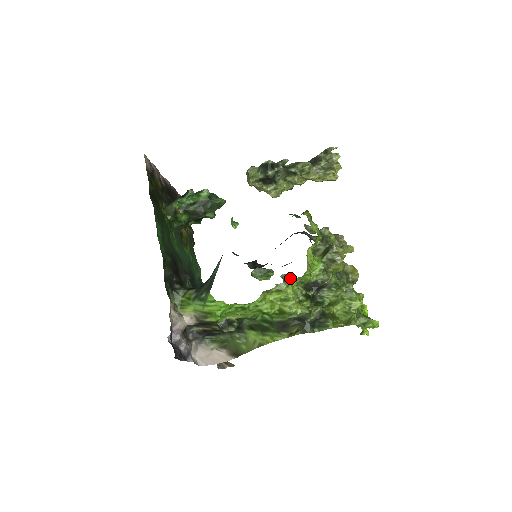
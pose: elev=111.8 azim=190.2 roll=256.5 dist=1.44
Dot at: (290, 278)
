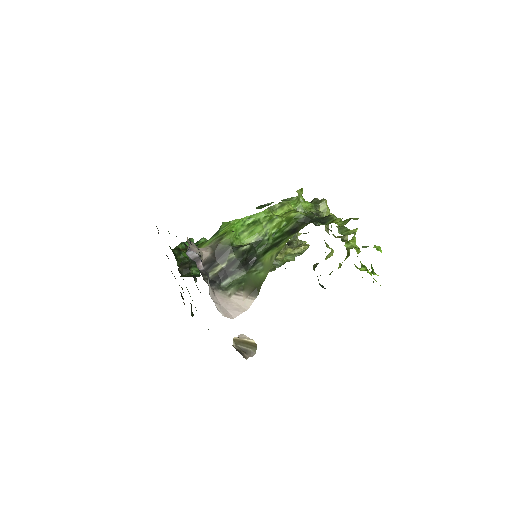
Dot at: (288, 200)
